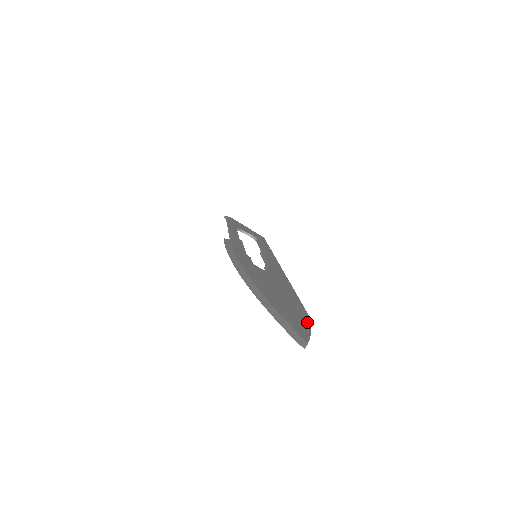
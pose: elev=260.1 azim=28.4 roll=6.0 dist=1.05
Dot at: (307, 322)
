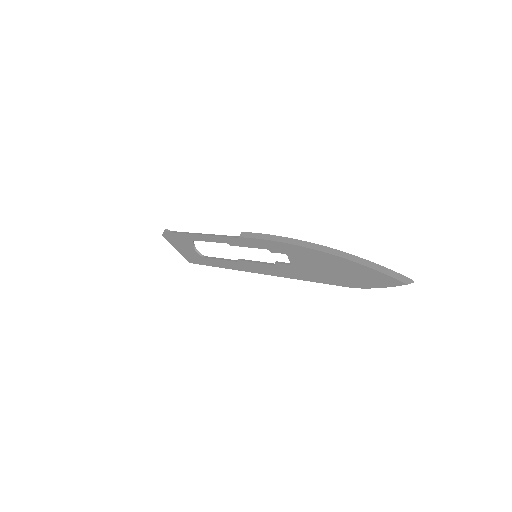
Dot at: (372, 284)
